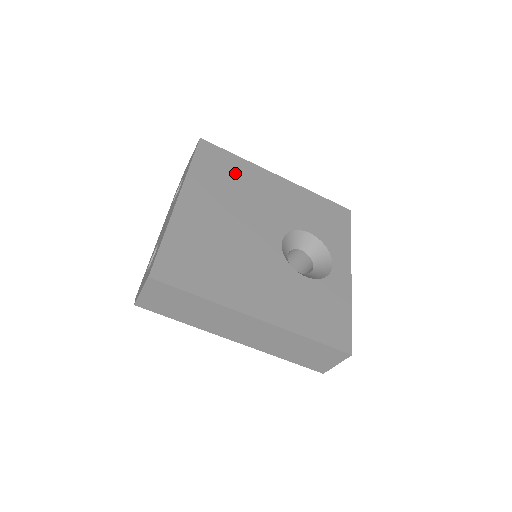
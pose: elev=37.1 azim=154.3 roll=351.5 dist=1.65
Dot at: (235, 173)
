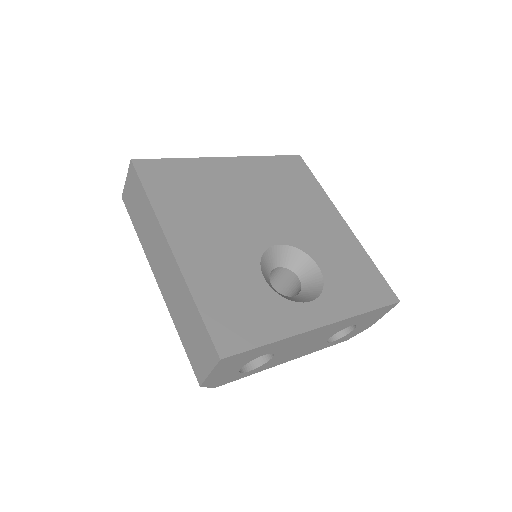
Dot at: (300, 187)
